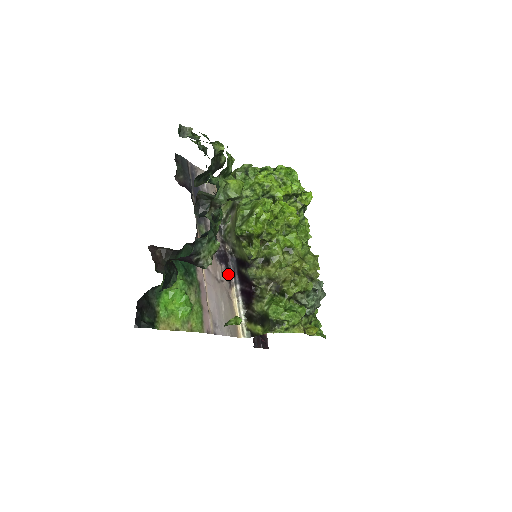
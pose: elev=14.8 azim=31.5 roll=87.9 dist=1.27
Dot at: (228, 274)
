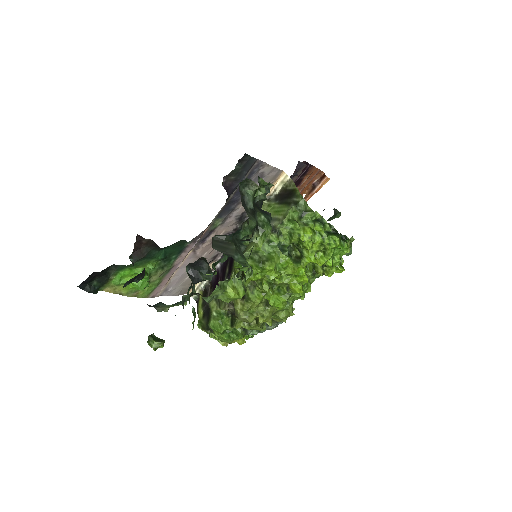
Dot at: (218, 252)
